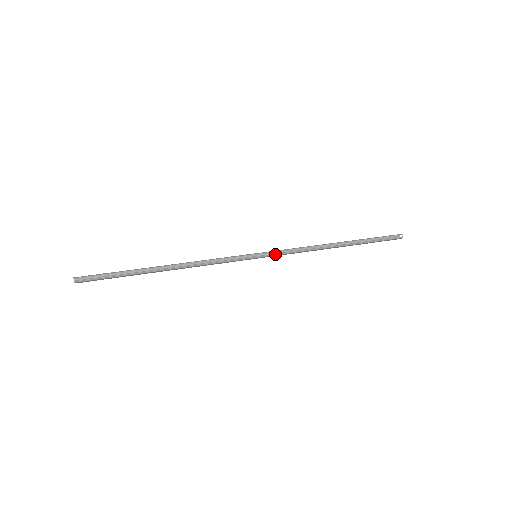
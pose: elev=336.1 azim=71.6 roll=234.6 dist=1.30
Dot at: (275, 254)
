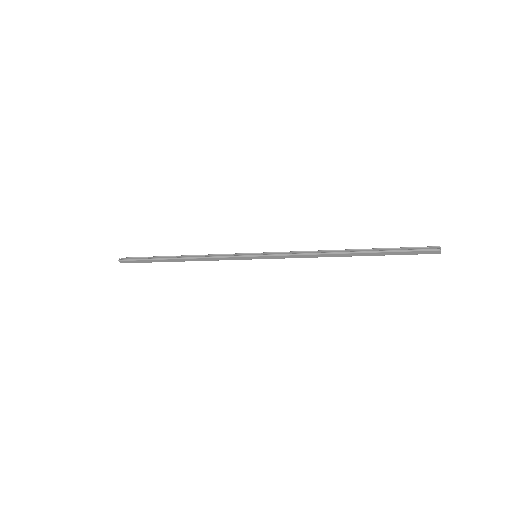
Dot at: (273, 254)
